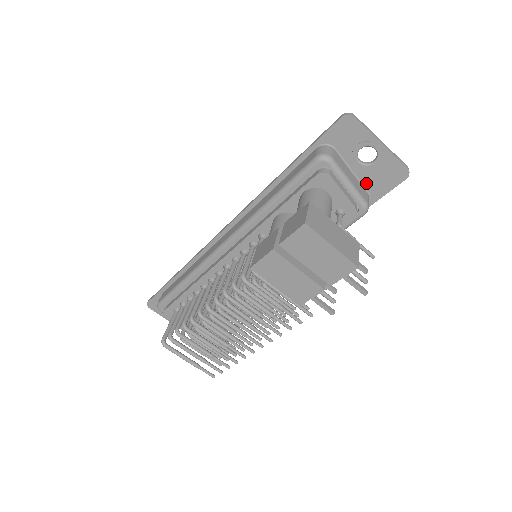
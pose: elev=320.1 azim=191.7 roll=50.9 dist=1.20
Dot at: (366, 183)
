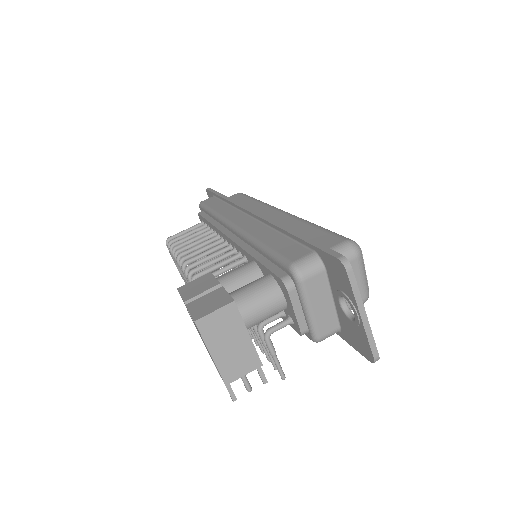
Dot at: (341, 321)
